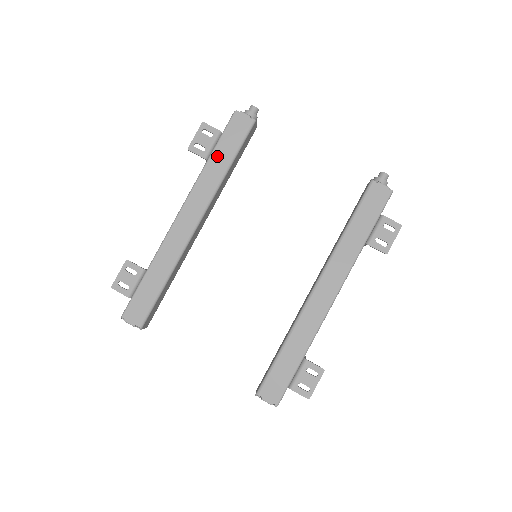
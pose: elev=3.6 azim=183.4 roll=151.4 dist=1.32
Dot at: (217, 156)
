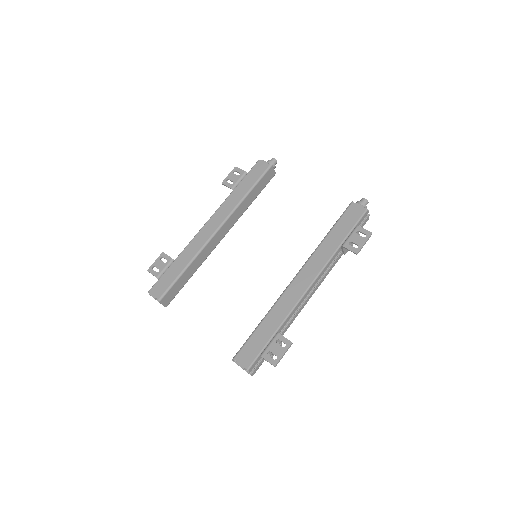
Dot at: (240, 187)
